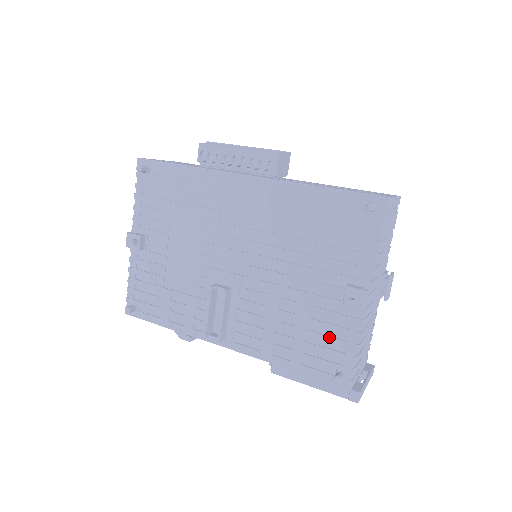
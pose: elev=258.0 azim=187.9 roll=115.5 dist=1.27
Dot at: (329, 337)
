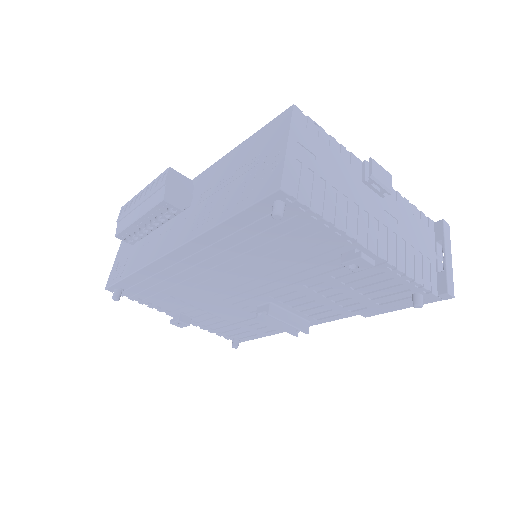
Dot at: (376, 285)
